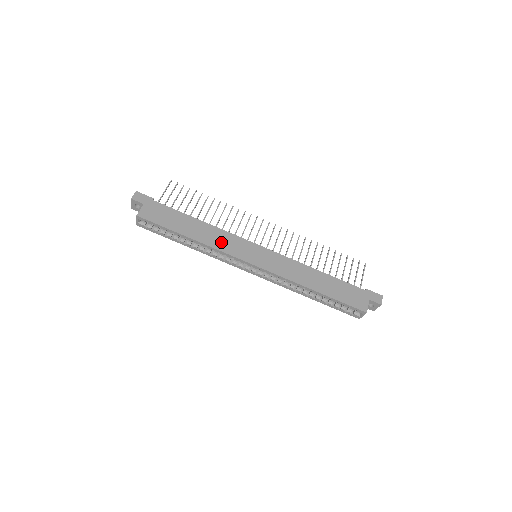
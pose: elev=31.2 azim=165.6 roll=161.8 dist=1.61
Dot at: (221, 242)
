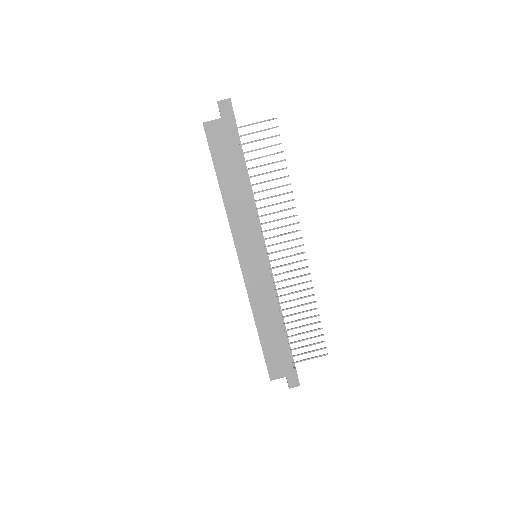
Dot at: (240, 219)
